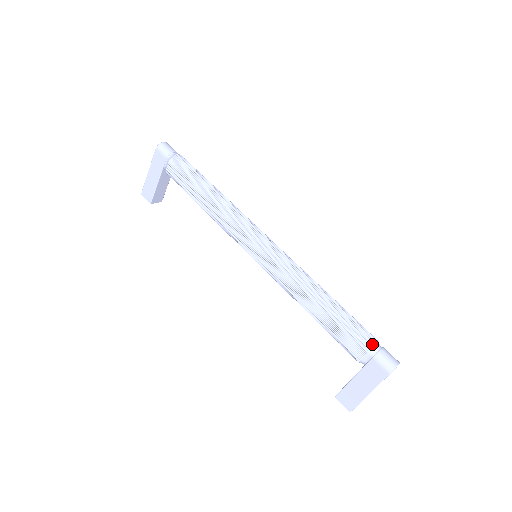
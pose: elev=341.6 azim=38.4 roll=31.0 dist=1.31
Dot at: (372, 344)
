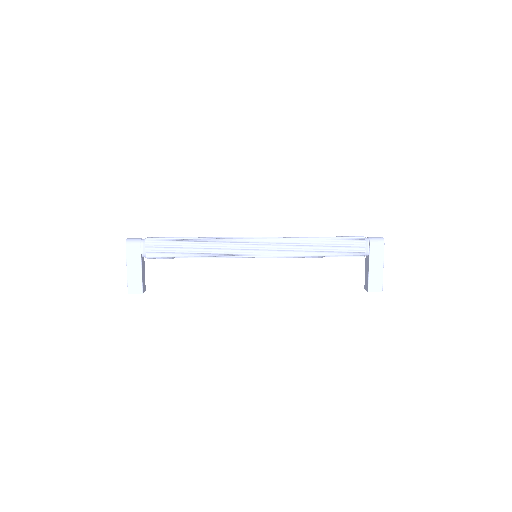
Dot at: (363, 238)
